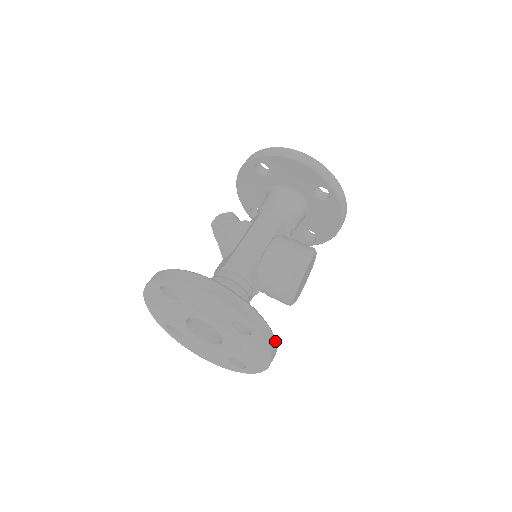
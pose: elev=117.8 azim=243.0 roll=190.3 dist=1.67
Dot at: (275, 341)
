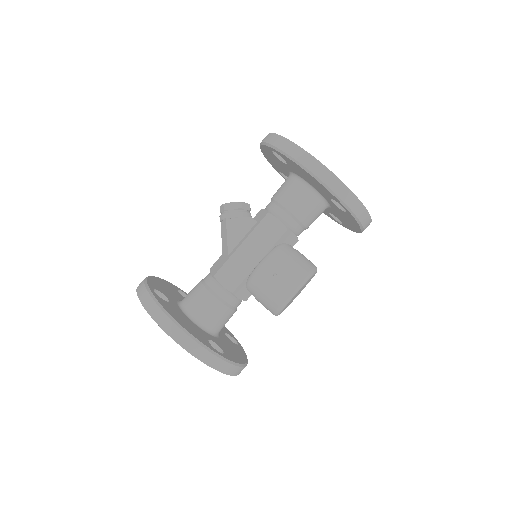
Dot at: (240, 367)
